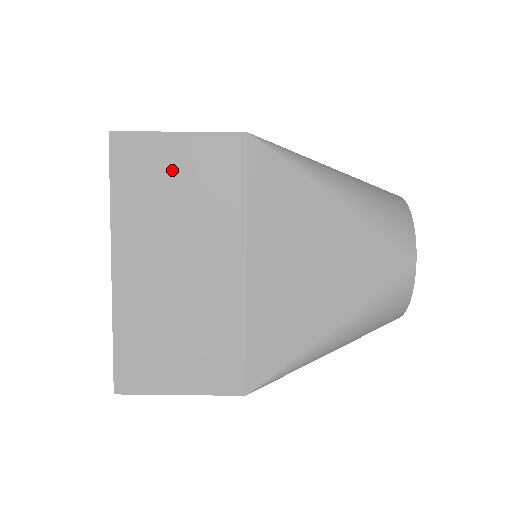
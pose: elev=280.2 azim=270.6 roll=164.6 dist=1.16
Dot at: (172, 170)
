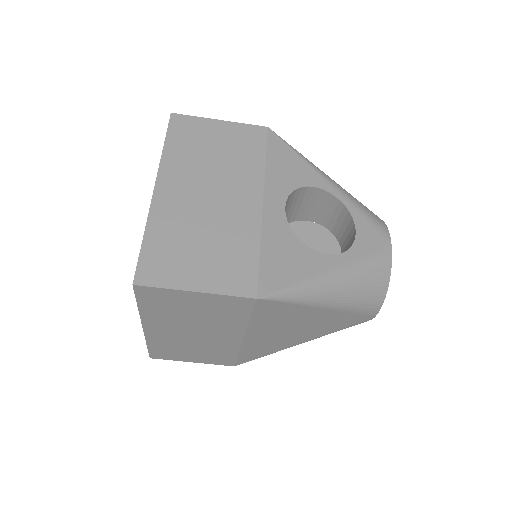
Dot at: (190, 305)
